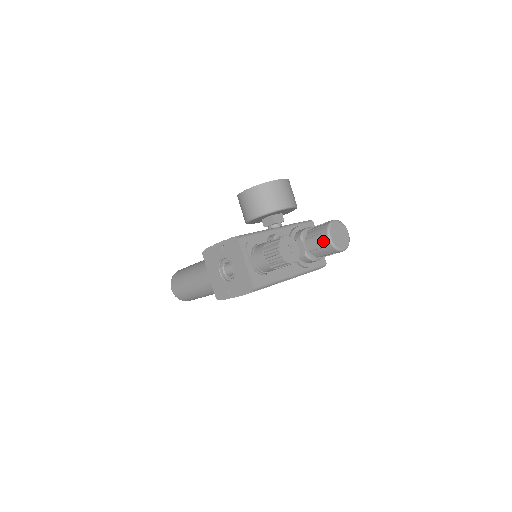
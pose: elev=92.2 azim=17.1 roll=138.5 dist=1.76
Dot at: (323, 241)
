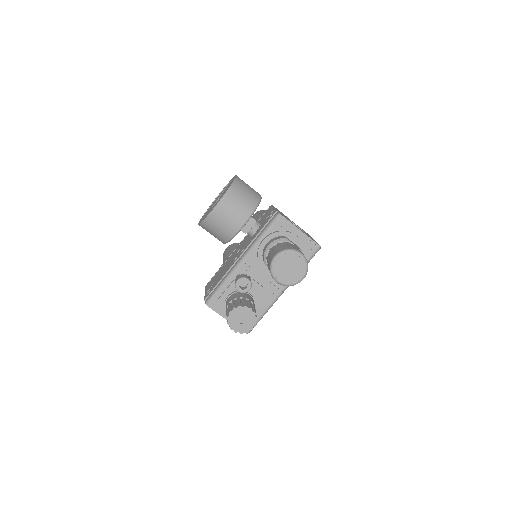
Dot at: occluded
